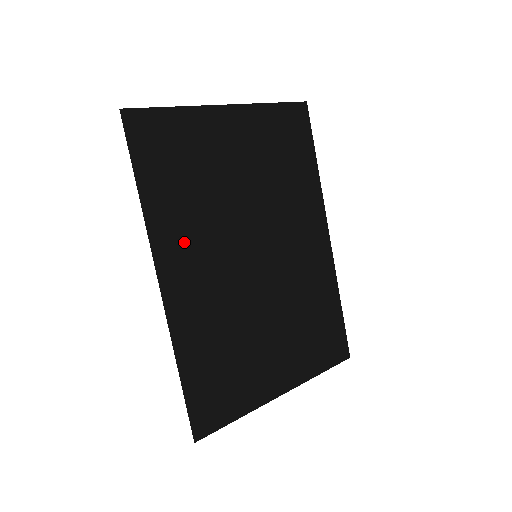
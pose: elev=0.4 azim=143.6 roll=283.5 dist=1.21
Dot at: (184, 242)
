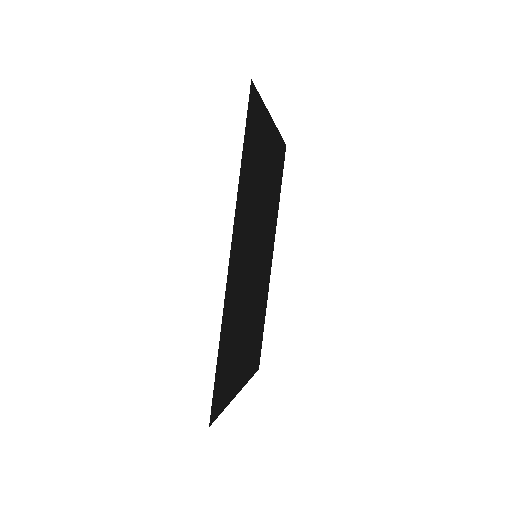
Dot at: (243, 222)
